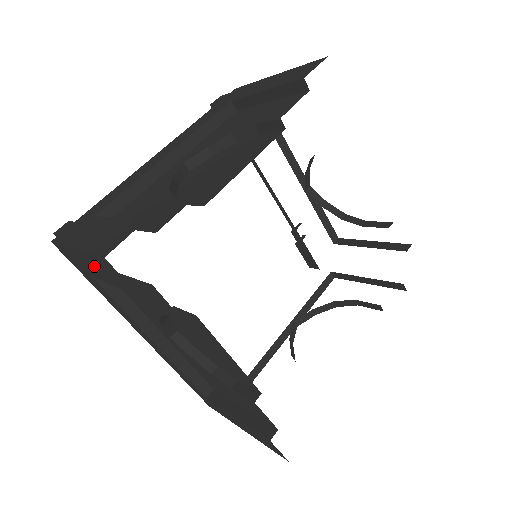
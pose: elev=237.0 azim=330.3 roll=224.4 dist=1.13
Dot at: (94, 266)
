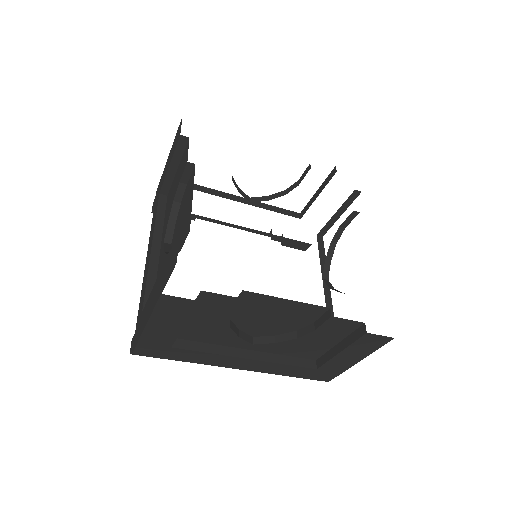
Dot at: (164, 324)
